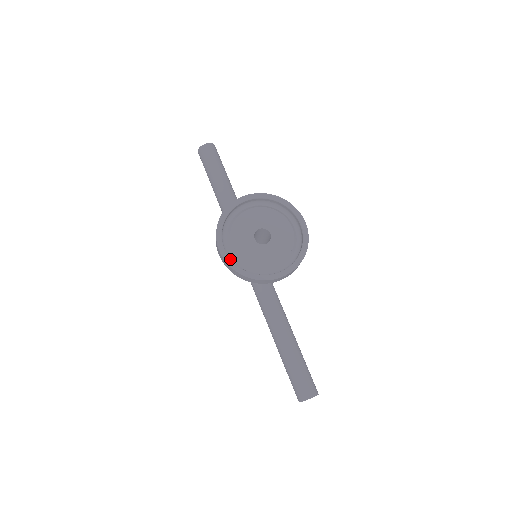
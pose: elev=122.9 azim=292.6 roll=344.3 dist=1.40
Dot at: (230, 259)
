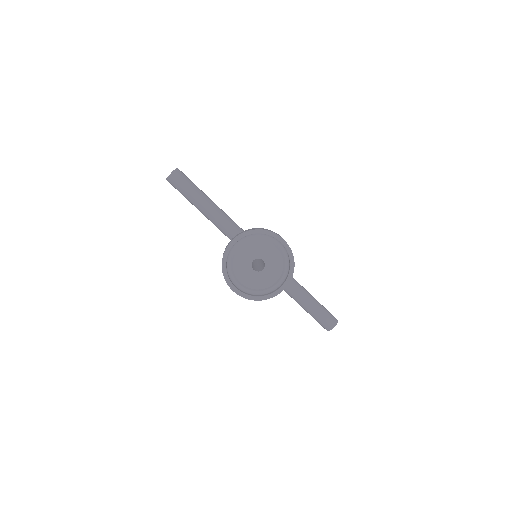
Dot at: (244, 294)
